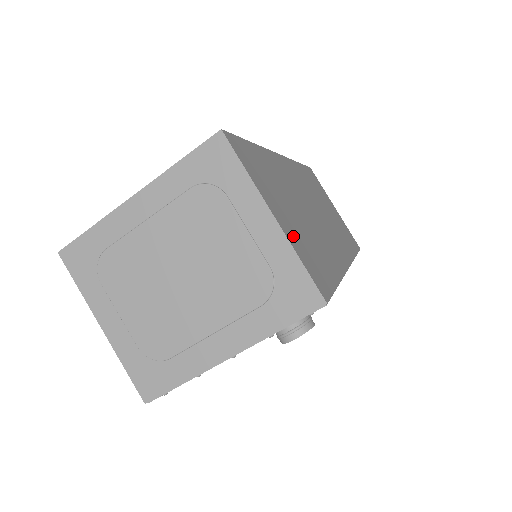
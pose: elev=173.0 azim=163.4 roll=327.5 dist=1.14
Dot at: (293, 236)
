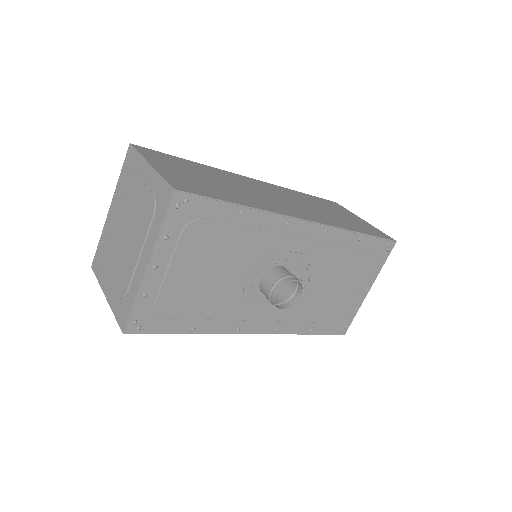
Dot at: (172, 174)
